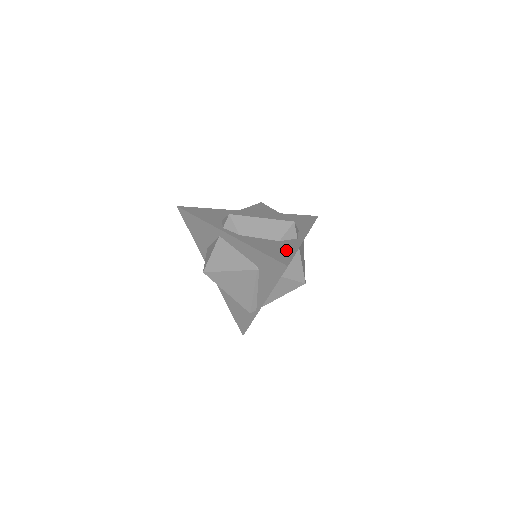
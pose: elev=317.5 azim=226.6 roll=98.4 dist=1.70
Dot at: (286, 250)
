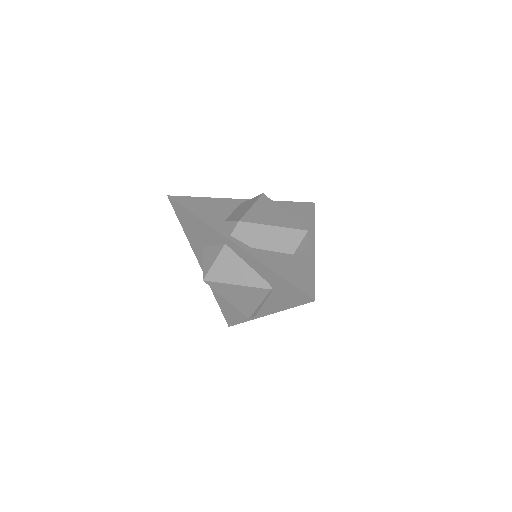
Dot at: (305, 271)
